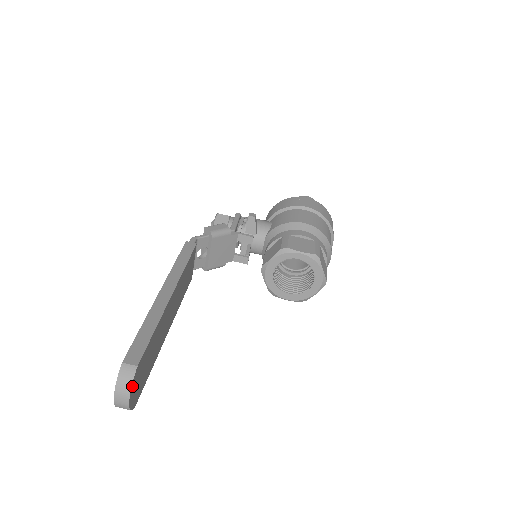
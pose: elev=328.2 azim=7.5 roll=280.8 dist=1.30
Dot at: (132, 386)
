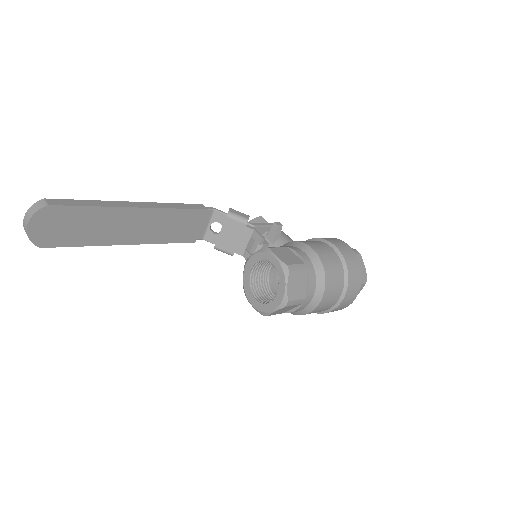
Dot at: (35, 216)
